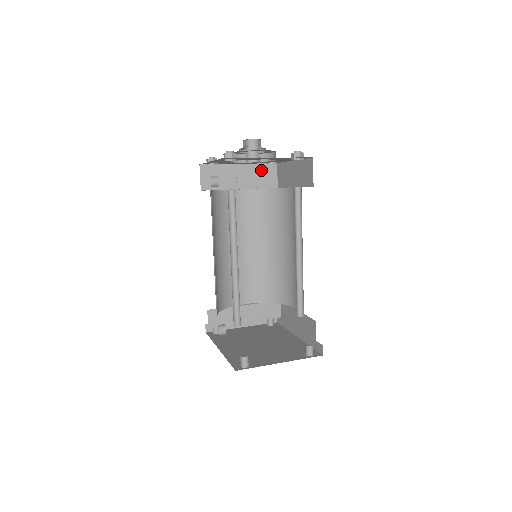
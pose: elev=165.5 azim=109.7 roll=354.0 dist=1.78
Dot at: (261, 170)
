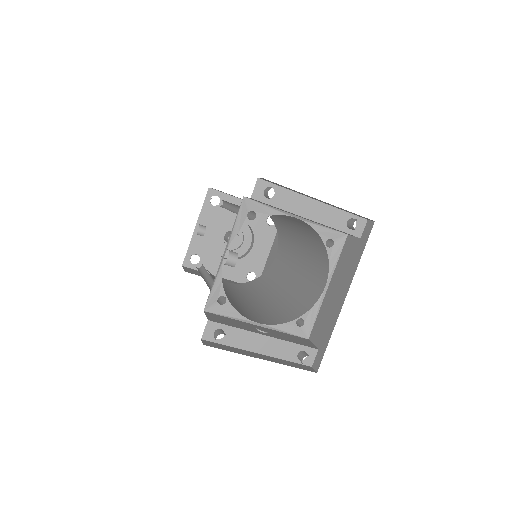
Dot at: occluded
